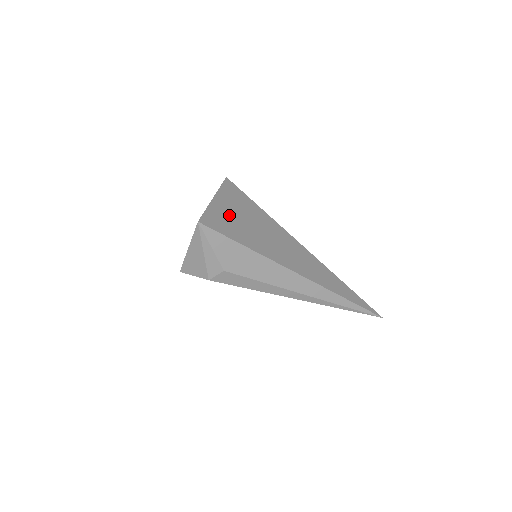
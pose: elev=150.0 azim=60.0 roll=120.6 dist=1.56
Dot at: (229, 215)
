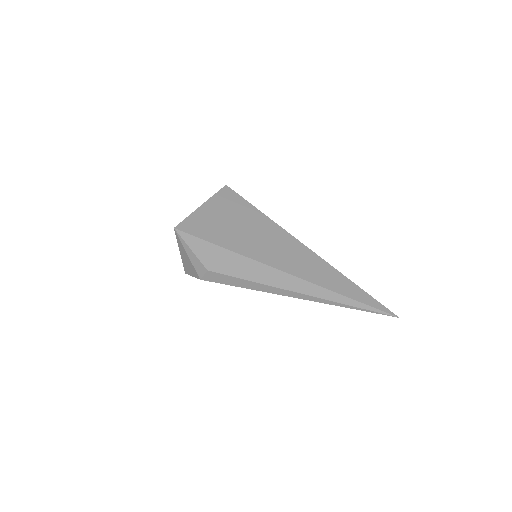
Dot at: (214, 220)
